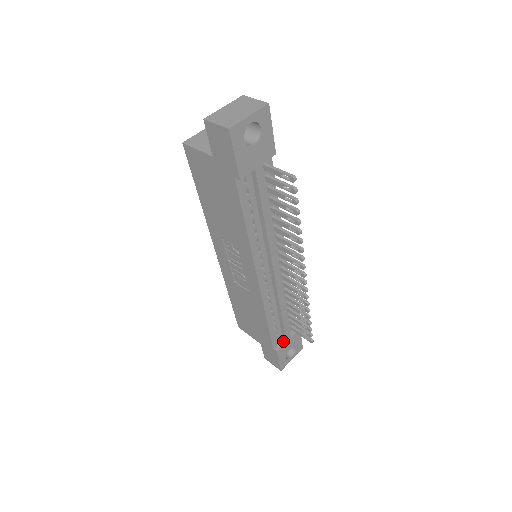
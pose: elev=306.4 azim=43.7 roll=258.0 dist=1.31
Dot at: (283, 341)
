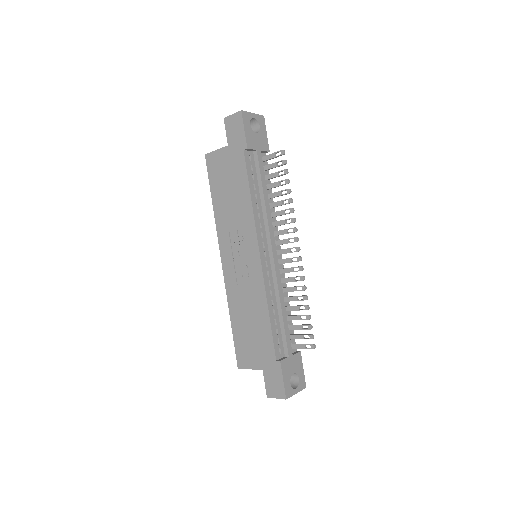
Dot at: (285, 357)
